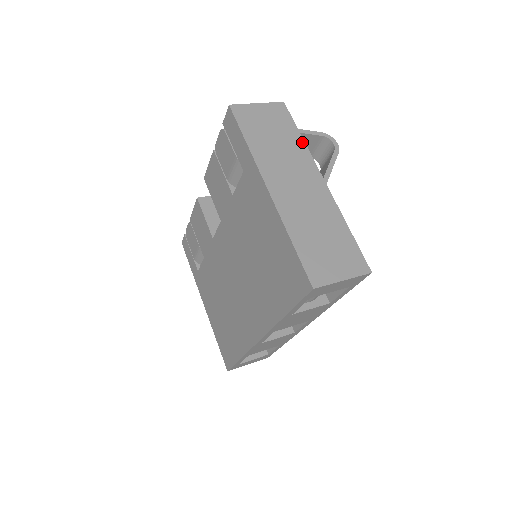
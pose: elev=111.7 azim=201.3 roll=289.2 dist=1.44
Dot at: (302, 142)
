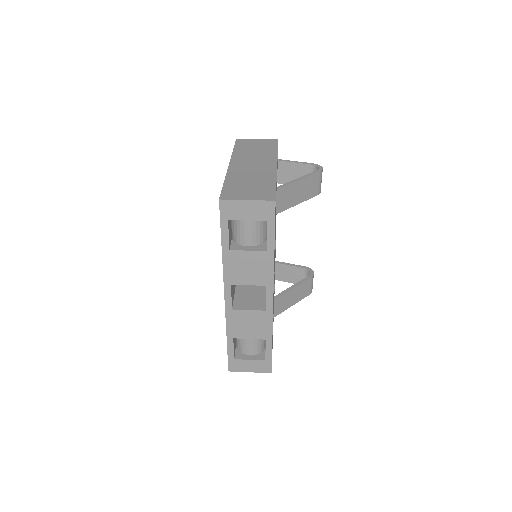
Dot at: (276, 152)
